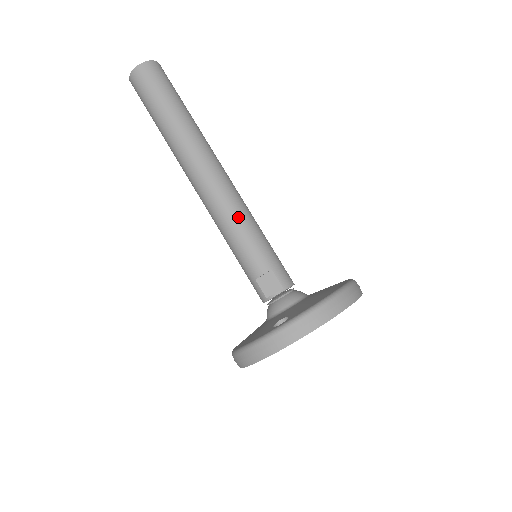
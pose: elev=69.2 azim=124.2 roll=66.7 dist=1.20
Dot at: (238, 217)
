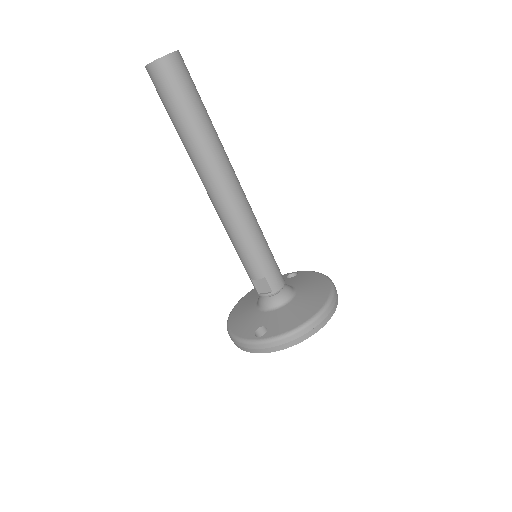
Dot at: (242, 232)
